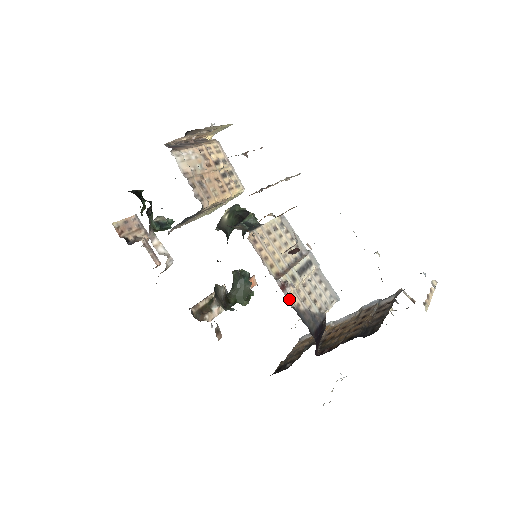
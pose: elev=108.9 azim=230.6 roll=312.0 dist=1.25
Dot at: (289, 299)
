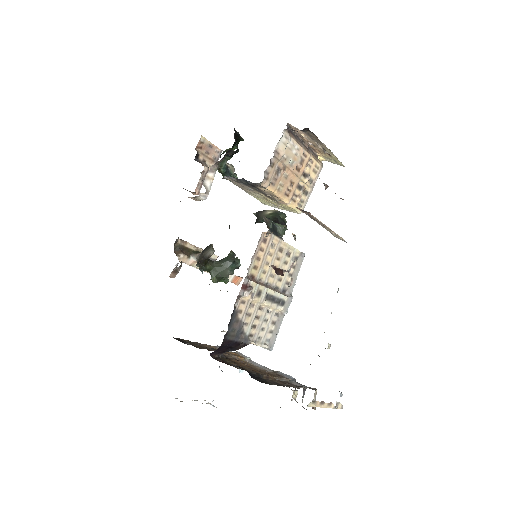
Dot at: (239, 299)
